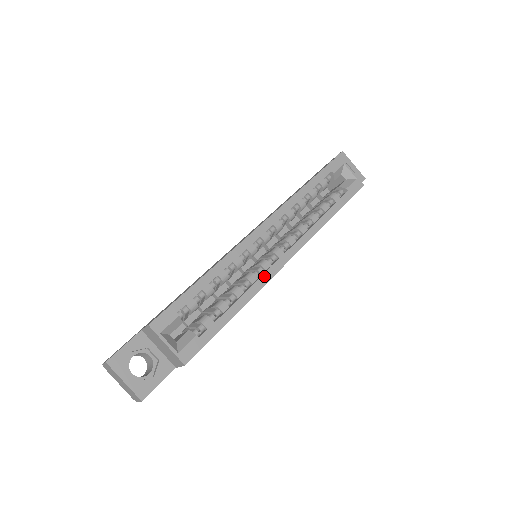
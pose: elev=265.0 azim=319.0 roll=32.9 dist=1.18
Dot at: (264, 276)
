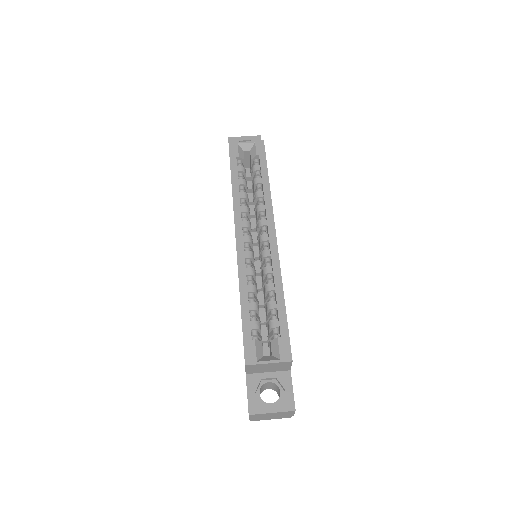
Dot at: (273, 260)
